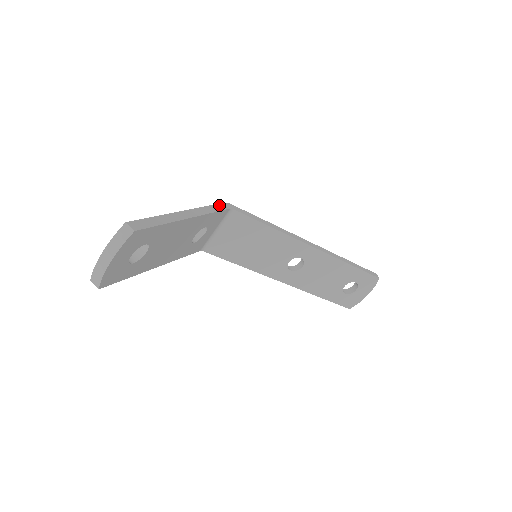
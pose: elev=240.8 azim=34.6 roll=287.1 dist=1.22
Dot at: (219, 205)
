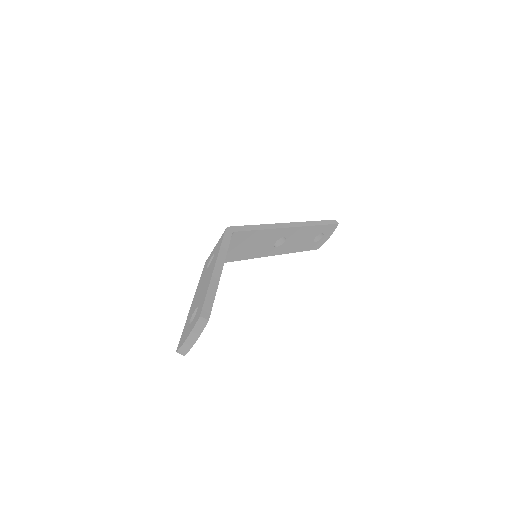
Dot at: (225, 236)
